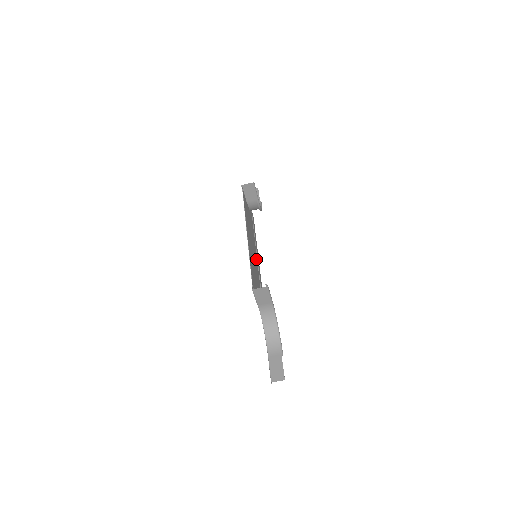
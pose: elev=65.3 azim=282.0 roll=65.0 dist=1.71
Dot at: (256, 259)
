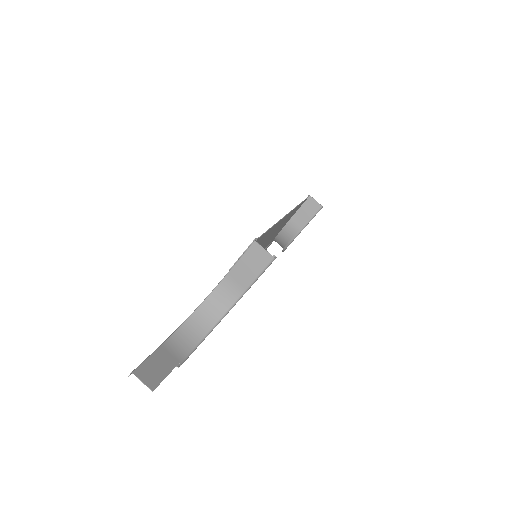
Dot at: occluded
